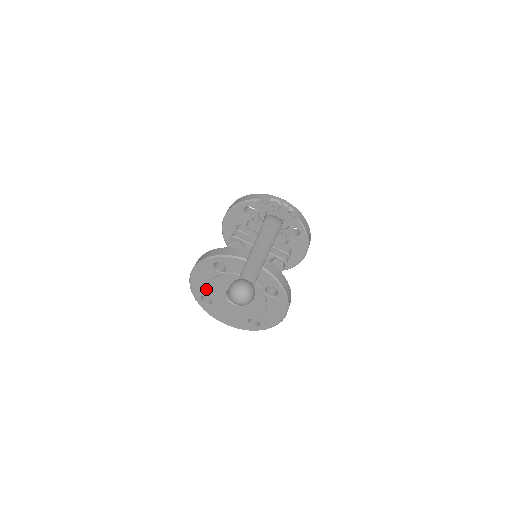
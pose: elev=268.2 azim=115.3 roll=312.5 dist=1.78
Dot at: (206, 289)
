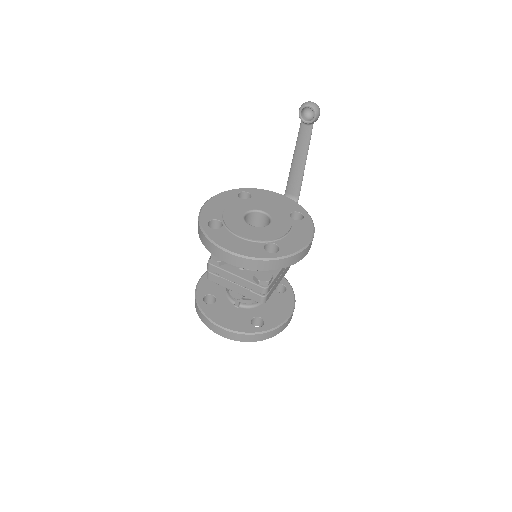
Dot at: (220, 213)
